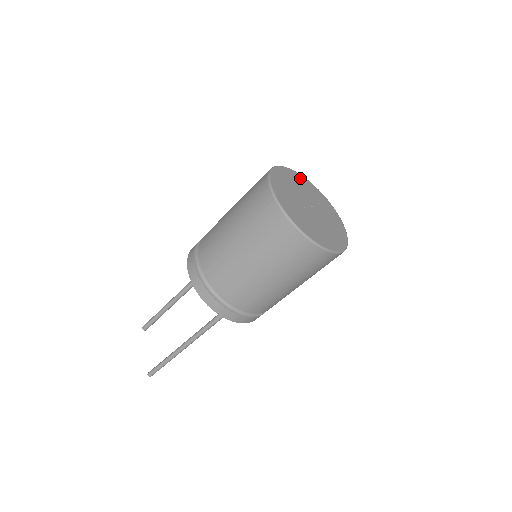
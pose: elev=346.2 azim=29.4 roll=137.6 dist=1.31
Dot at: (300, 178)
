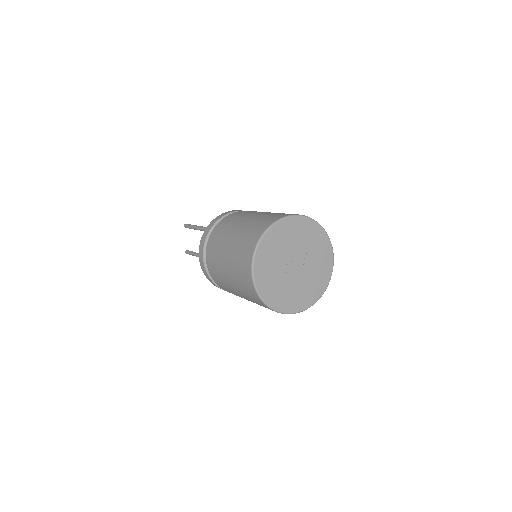
Dot at: (306, 225)
